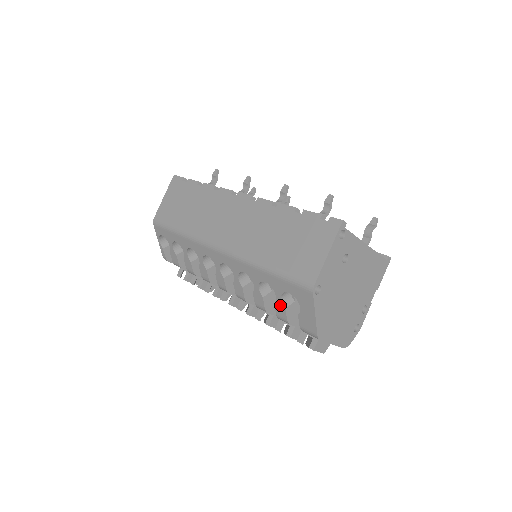
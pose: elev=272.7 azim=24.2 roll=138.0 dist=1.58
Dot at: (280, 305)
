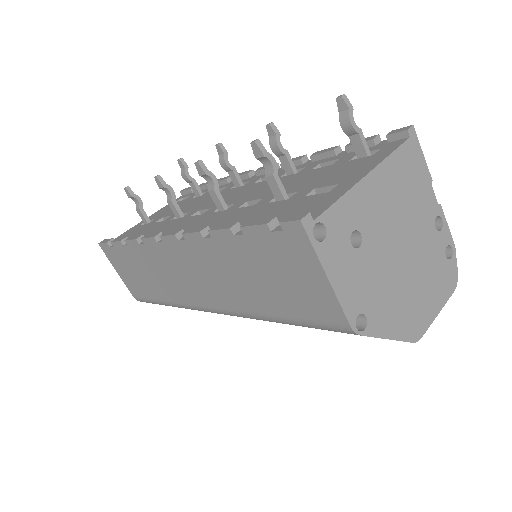
Dot at: occluded
